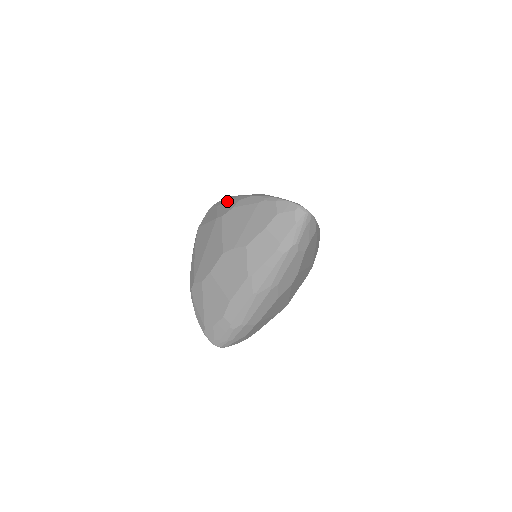
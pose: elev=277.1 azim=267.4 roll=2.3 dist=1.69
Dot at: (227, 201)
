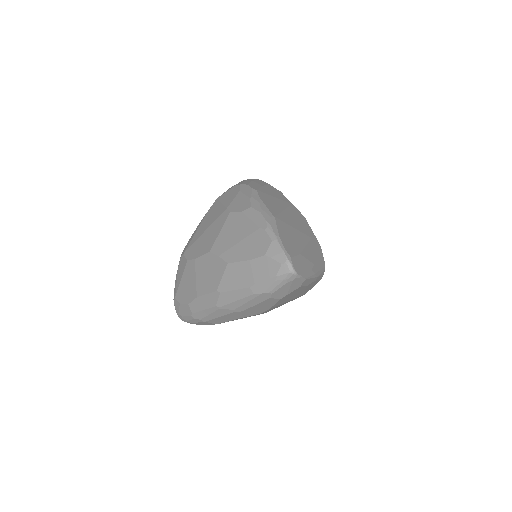
Dot at: (246, 195)
